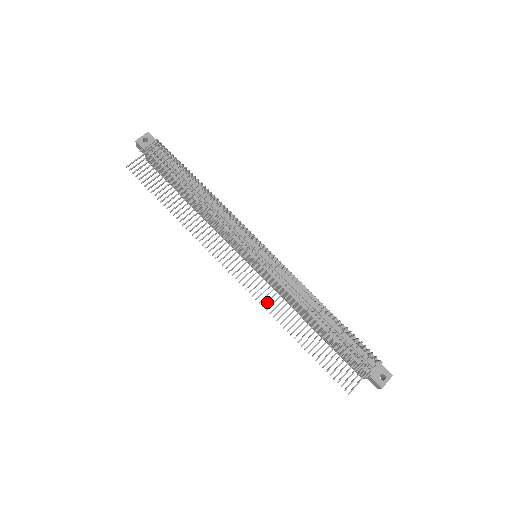
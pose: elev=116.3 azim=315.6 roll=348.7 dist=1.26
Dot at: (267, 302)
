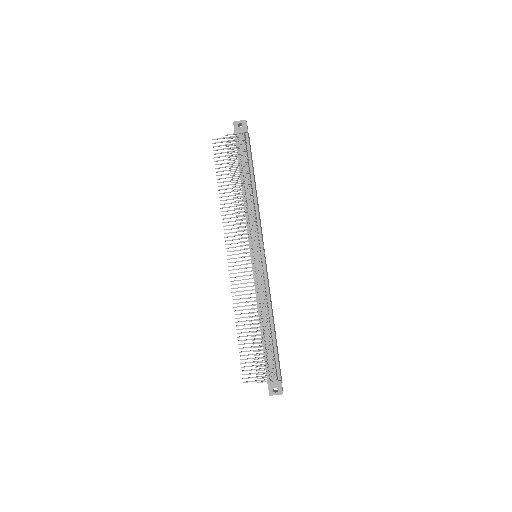
Dot at: occluded
